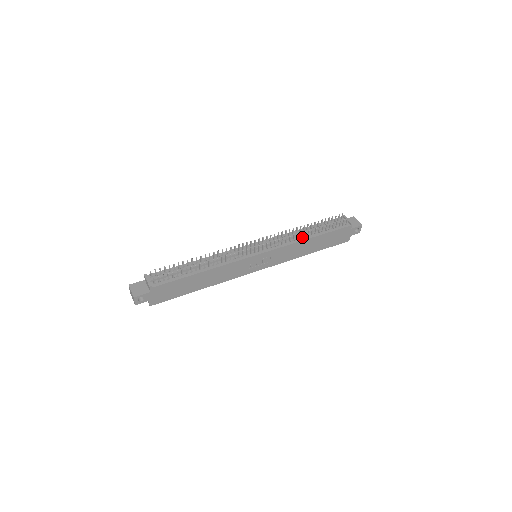
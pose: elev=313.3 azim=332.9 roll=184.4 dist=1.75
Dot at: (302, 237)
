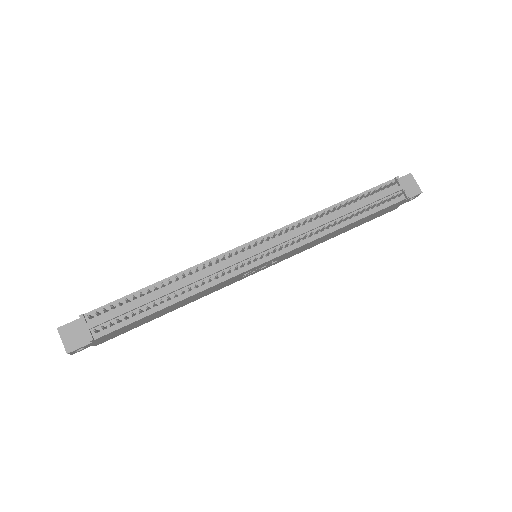
Dot at: (330, 226)
